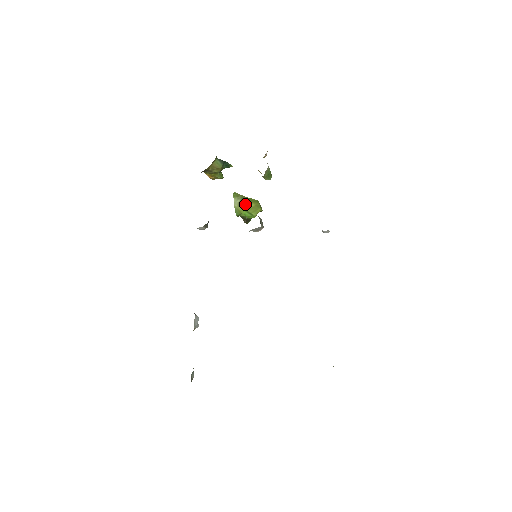
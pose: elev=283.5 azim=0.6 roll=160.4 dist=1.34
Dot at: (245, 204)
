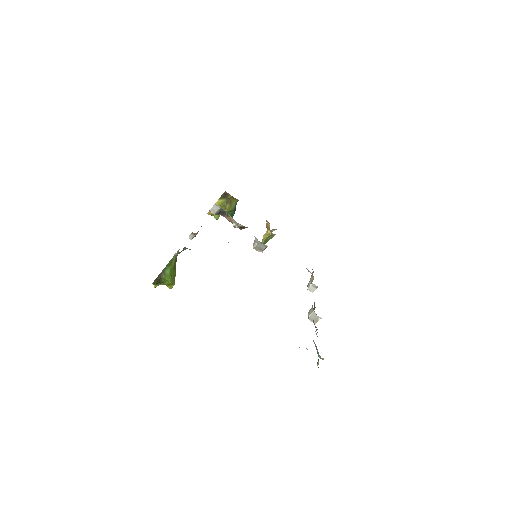
Dot at: (175, 266)
